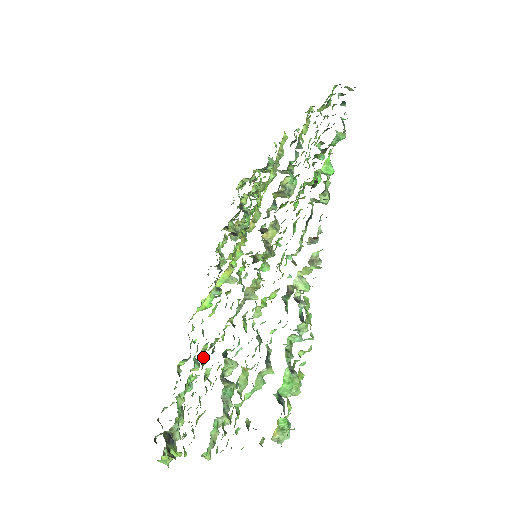
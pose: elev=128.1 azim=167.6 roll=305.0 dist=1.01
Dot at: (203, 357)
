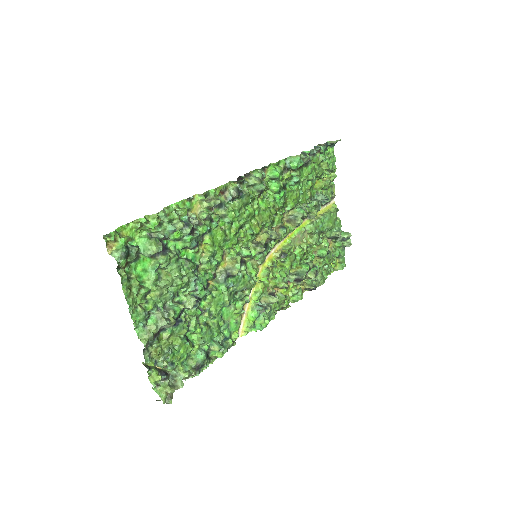
Dot at: (203, 321)
